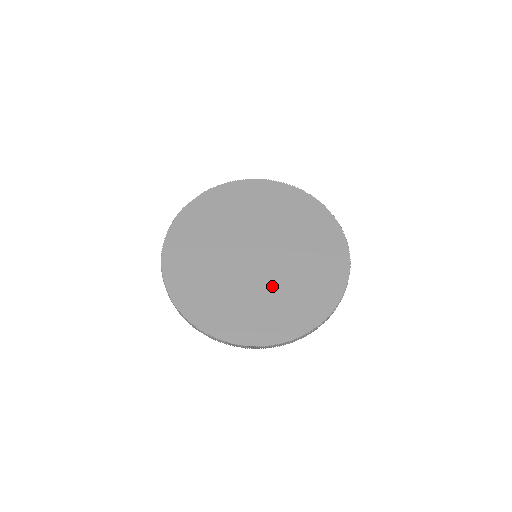
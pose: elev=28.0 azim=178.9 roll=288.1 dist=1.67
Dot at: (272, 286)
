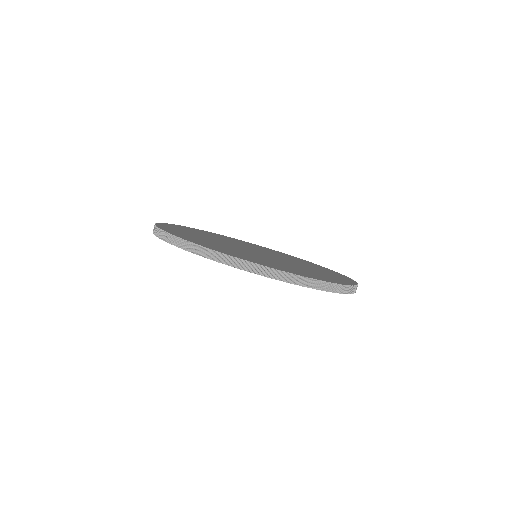
Dot at: (293, 264)
